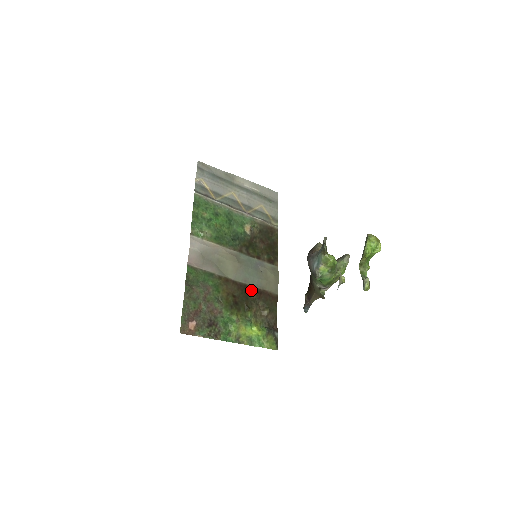
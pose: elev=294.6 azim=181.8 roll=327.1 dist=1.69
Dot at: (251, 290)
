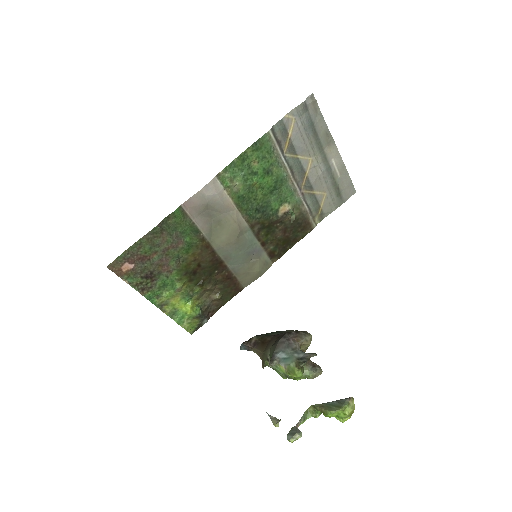
Dot at: (223, 269)
